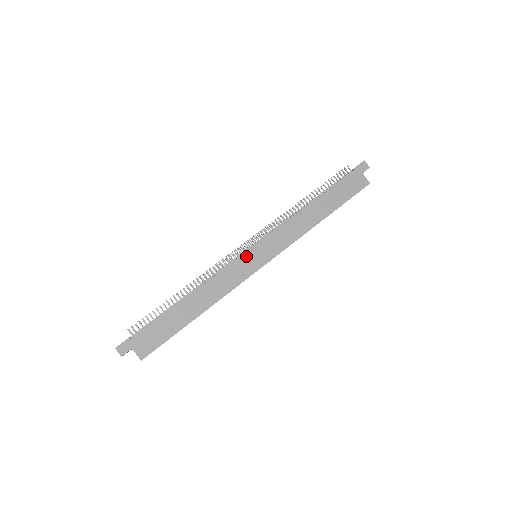
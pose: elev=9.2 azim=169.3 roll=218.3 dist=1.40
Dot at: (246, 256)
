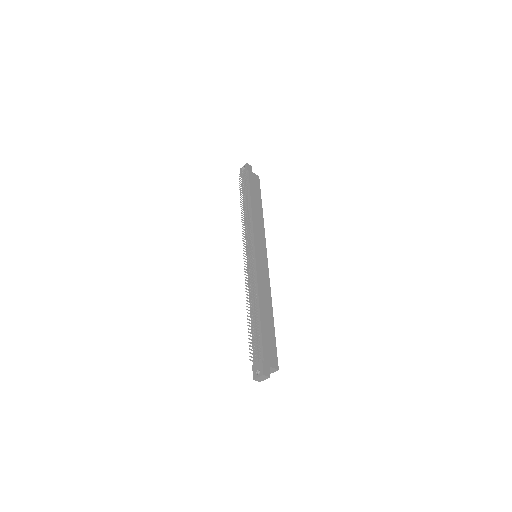
Dot at: (257, 258)
